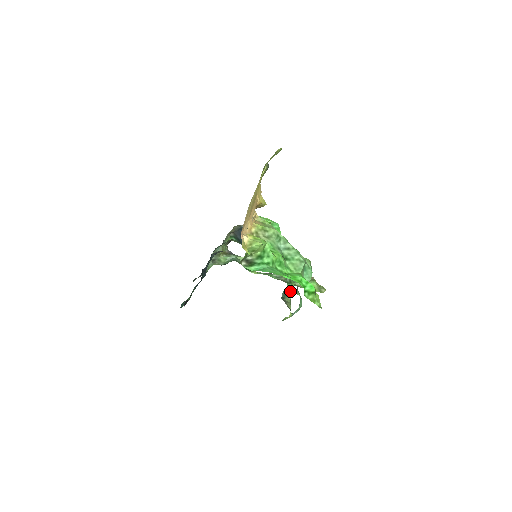
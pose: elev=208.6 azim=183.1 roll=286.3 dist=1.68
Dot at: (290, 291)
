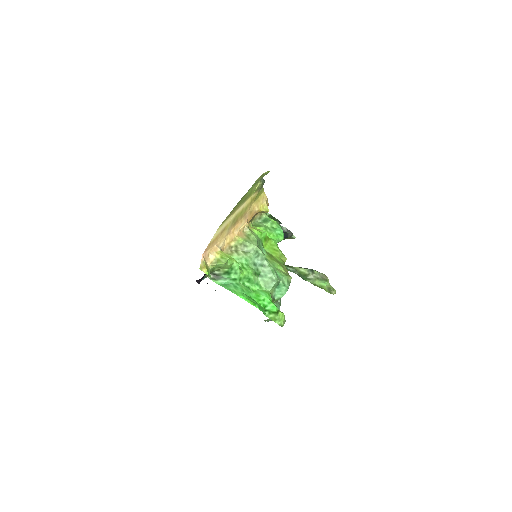
Dot at: occluded
